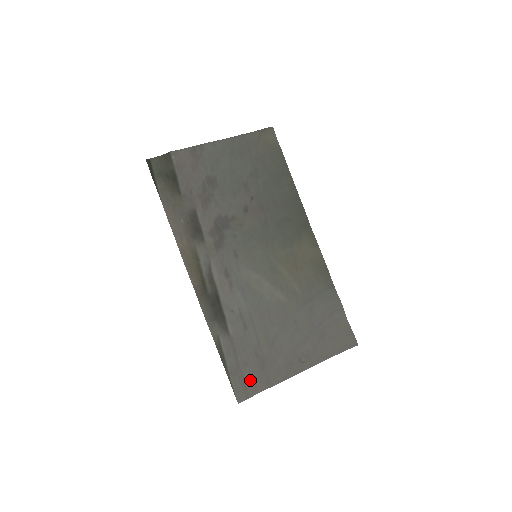
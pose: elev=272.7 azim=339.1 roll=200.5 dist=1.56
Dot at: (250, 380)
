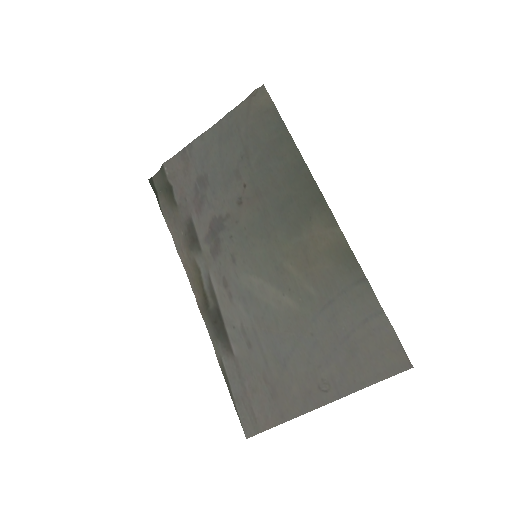
Dot at: (260, 411)
